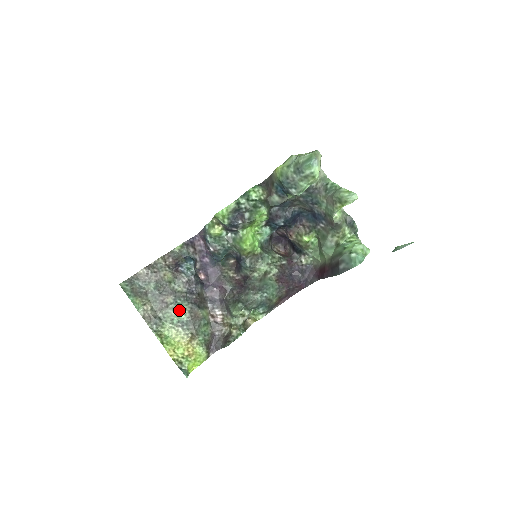
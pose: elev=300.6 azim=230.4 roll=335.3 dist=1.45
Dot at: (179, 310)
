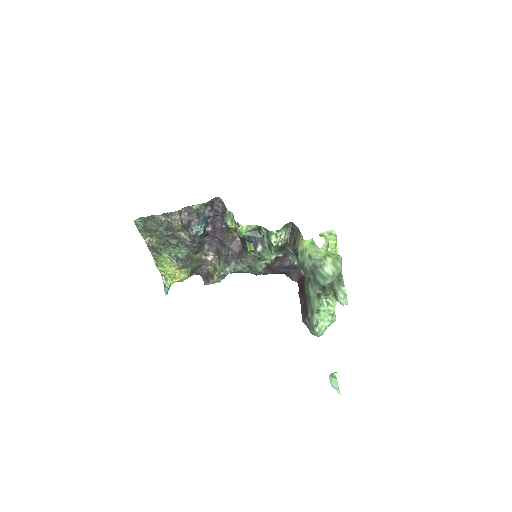
Dot at: (178, 251)
